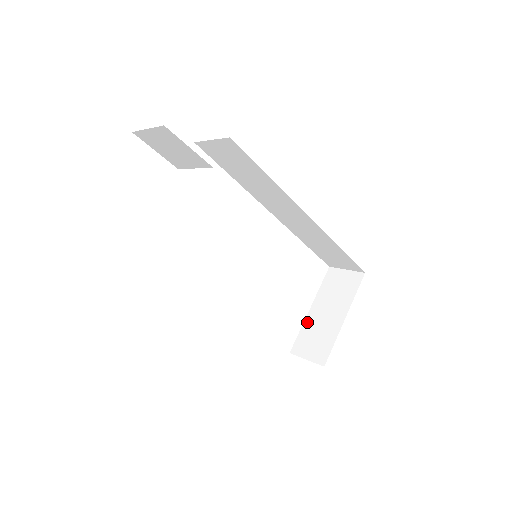
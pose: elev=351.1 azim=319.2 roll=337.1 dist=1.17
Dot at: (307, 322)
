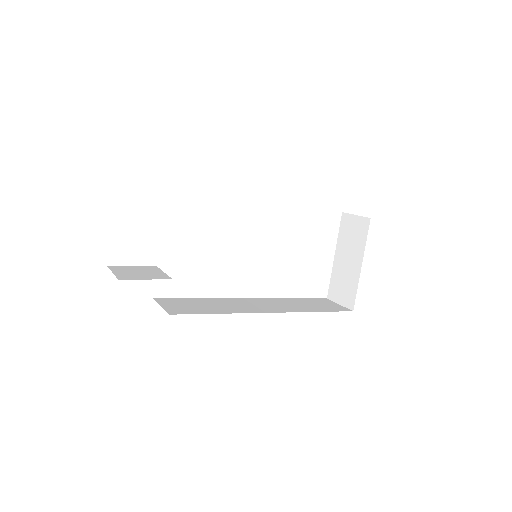
Dot at: (334, 269)
